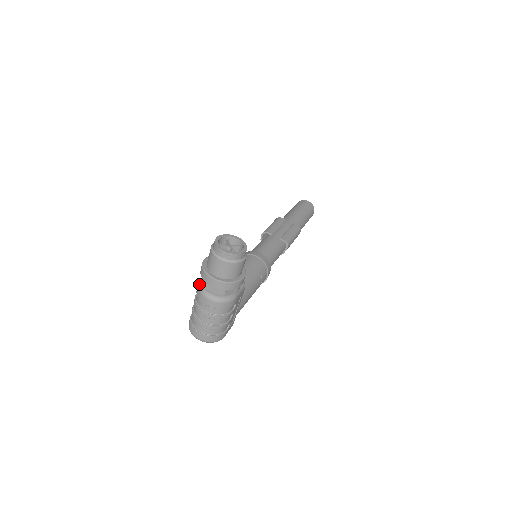
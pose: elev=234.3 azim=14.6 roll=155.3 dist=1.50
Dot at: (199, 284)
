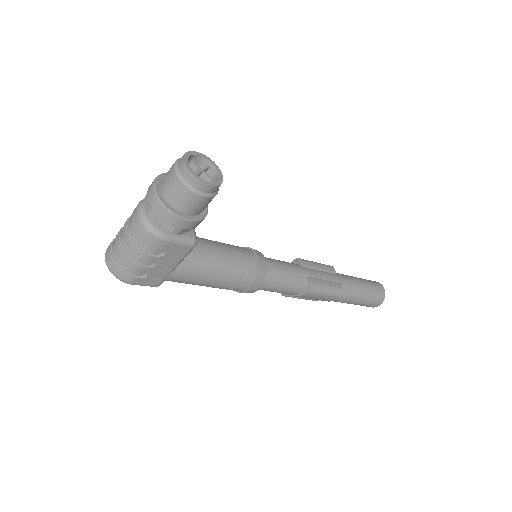
Dot at: occluded
